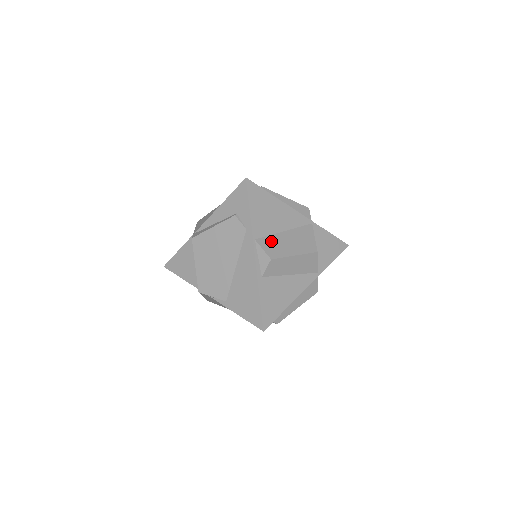
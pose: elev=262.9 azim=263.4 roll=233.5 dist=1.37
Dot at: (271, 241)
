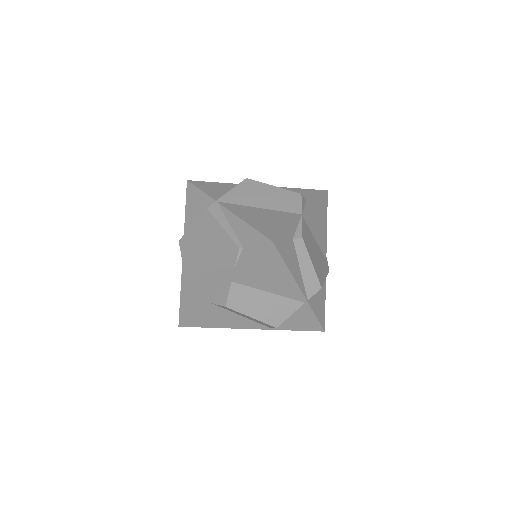
Dot at: (245, 293)
